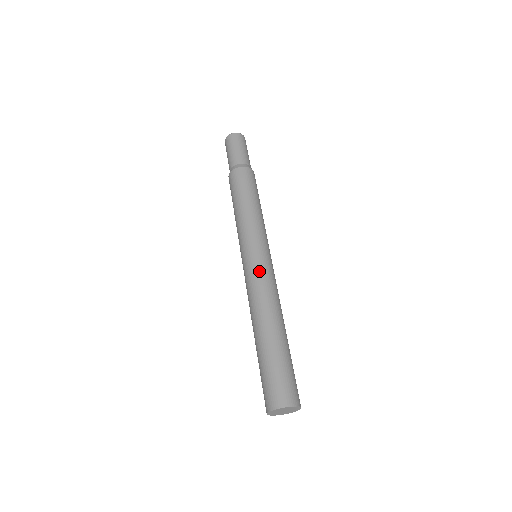
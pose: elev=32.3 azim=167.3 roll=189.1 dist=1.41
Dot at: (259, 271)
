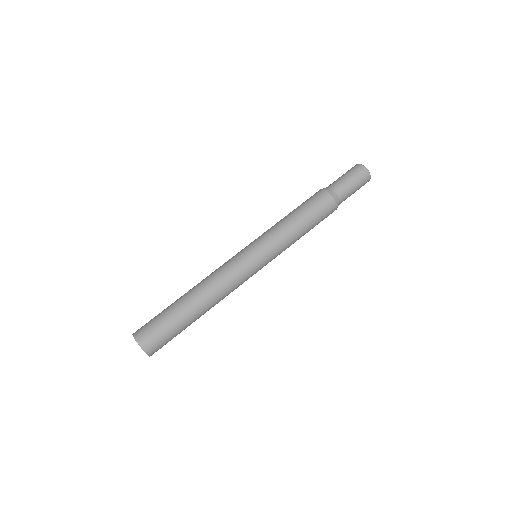
Dot at: (234, 263)
